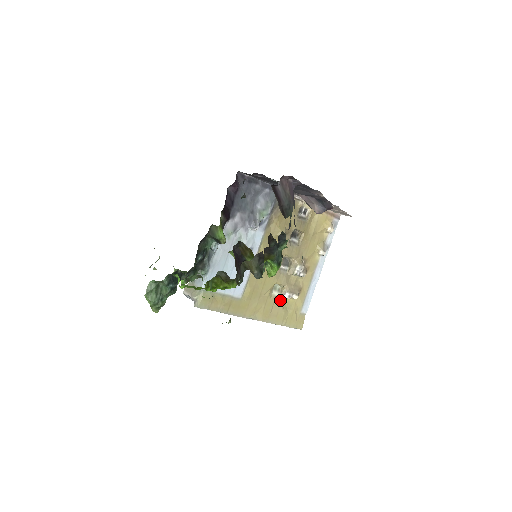
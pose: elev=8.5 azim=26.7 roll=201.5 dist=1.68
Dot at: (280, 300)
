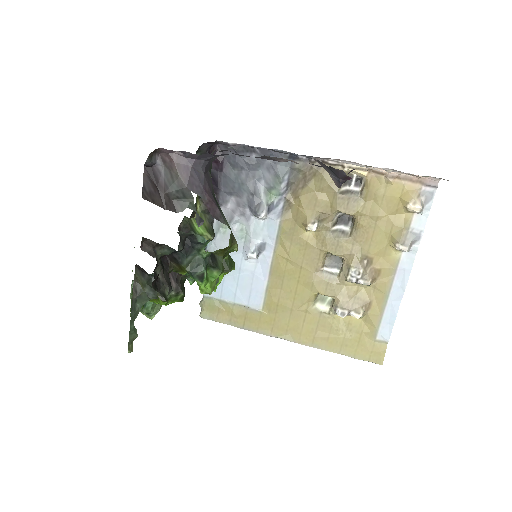
Dot at: (331, 317)
